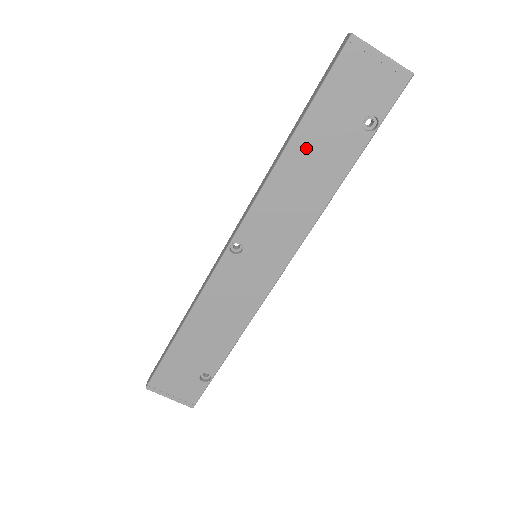
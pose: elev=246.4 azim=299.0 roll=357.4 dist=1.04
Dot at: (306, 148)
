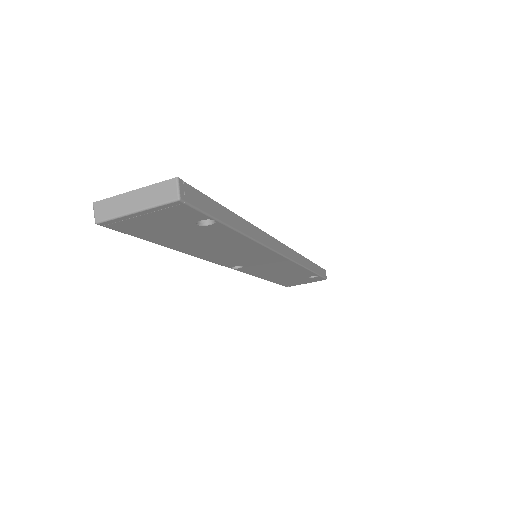
Dot at: (190, 246)
